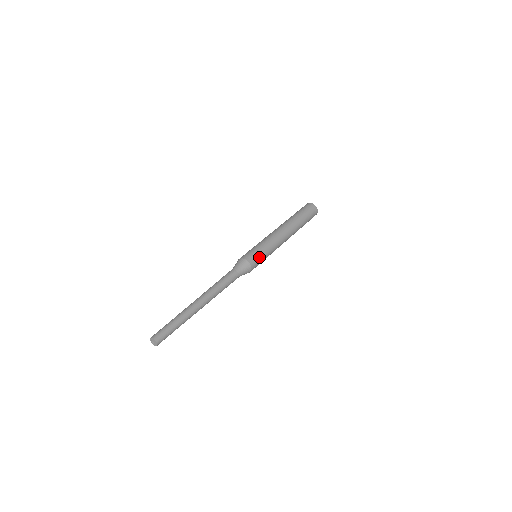
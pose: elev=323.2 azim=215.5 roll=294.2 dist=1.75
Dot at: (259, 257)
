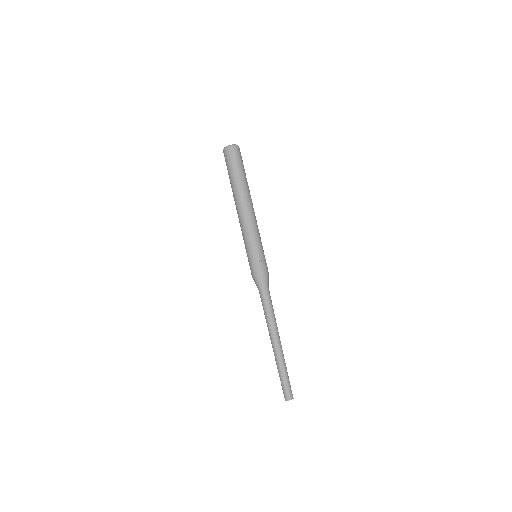
Dot at: (259, 259)
